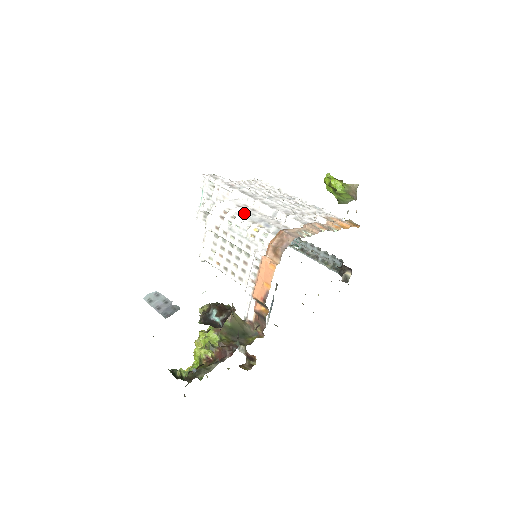
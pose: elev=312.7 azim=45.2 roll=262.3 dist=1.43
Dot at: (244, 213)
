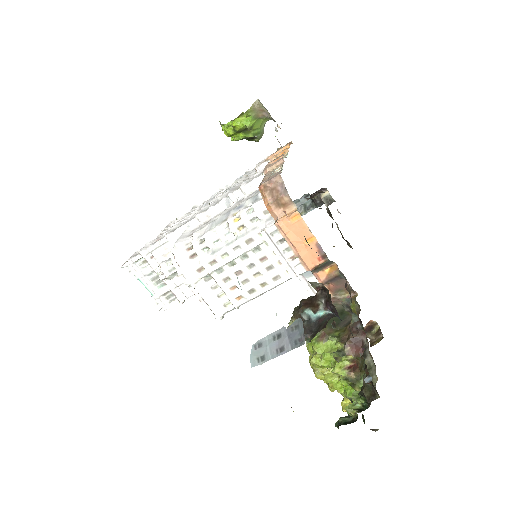
Dot at: (205, 229)
